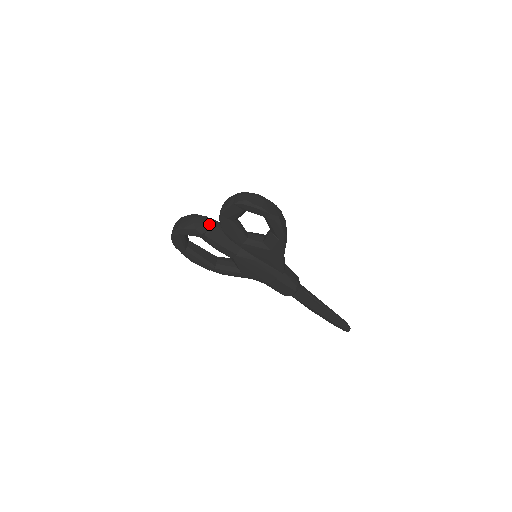
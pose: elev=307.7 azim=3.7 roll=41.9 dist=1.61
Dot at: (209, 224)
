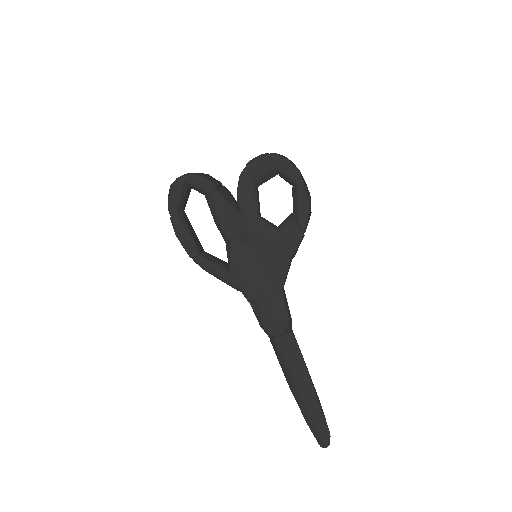
Dot at: (222, 187)
